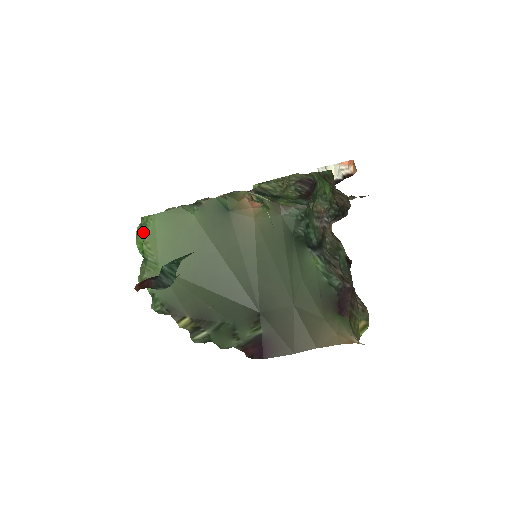
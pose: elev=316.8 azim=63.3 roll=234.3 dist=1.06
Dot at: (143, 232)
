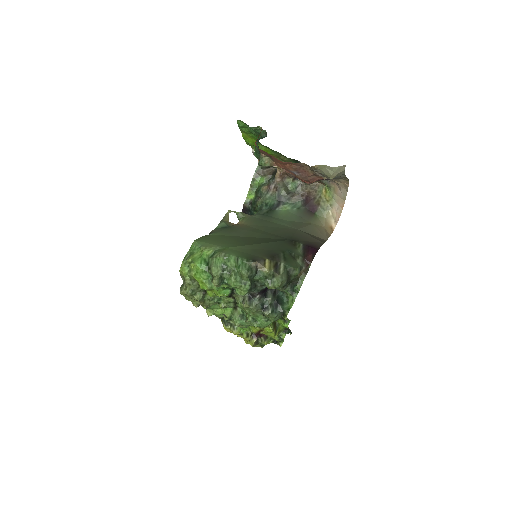
Dot at: (196, 253)
